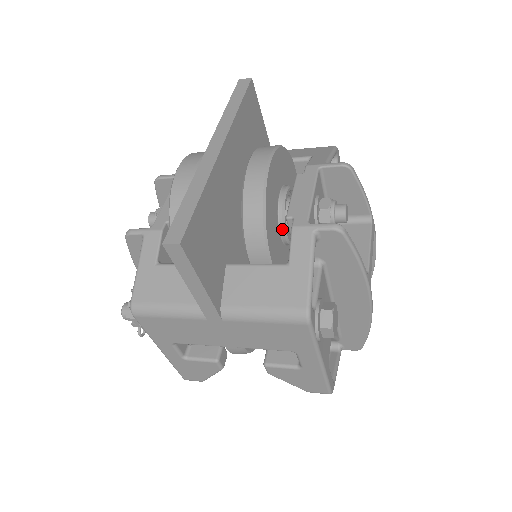
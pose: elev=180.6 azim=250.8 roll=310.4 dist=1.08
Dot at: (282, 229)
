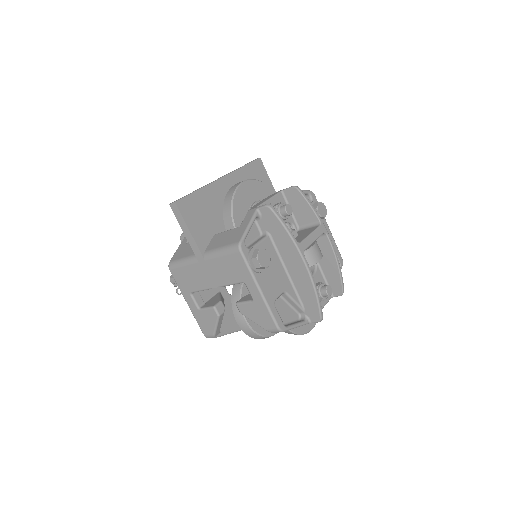
Dot at: occluded
